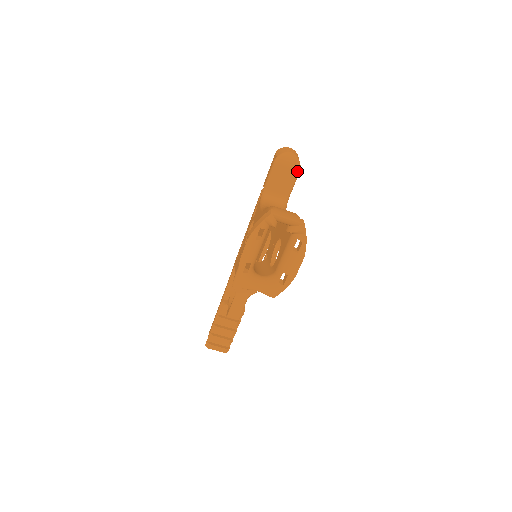
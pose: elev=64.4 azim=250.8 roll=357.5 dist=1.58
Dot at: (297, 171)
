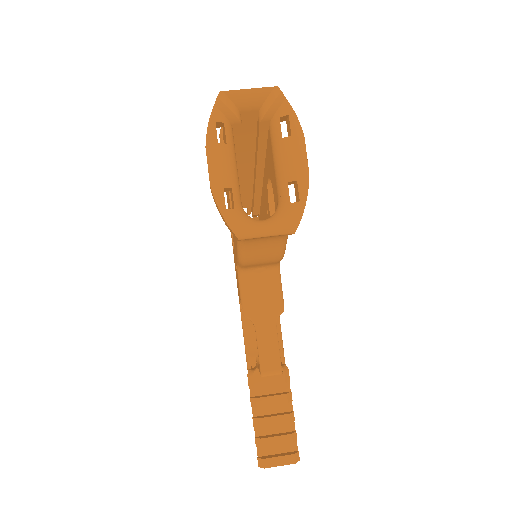
Dot at: occluded
